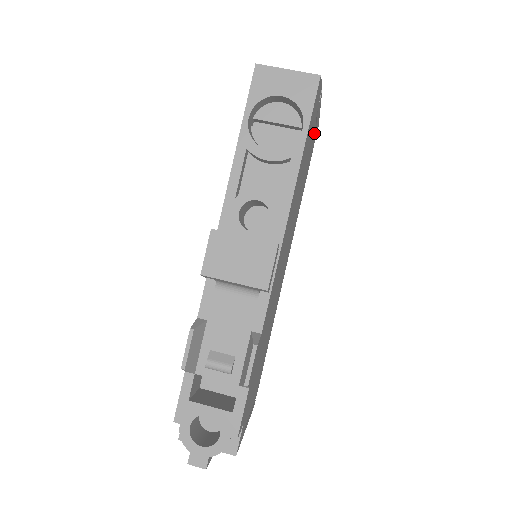
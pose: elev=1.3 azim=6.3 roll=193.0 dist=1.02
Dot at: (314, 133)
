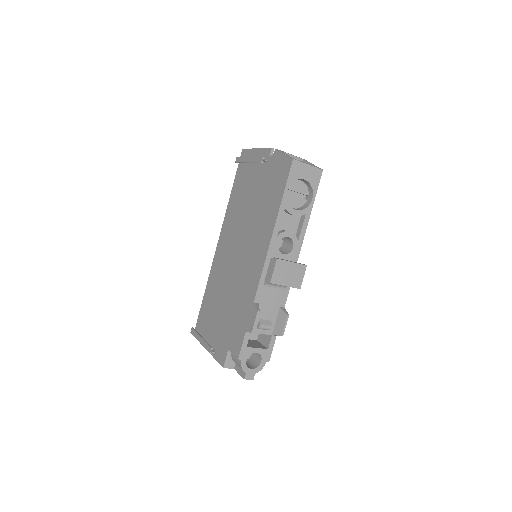
Dot at: occluded
